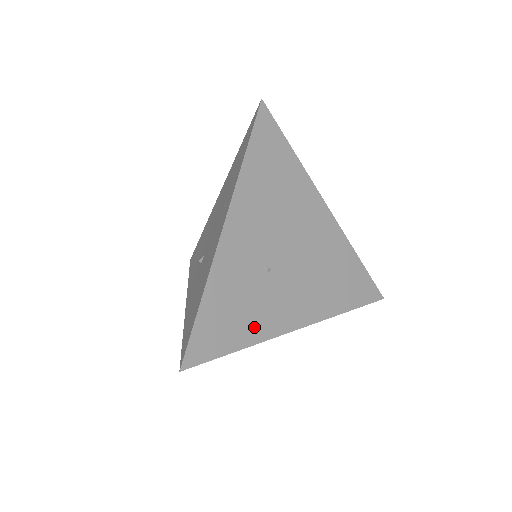
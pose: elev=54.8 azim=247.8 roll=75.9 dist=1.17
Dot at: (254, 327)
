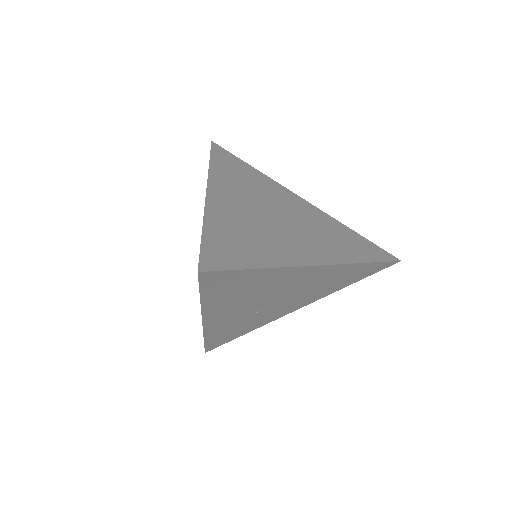
Dot at: (254, 326)
